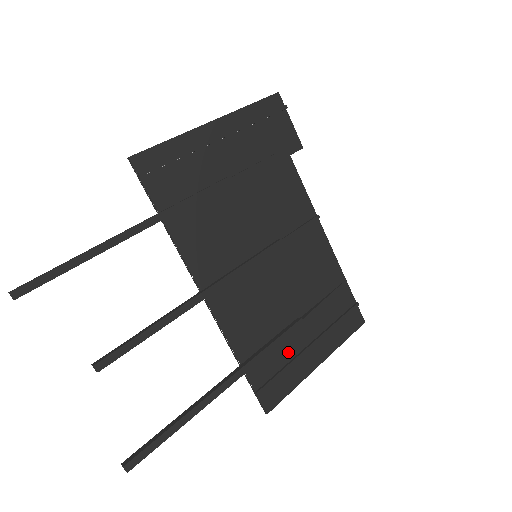
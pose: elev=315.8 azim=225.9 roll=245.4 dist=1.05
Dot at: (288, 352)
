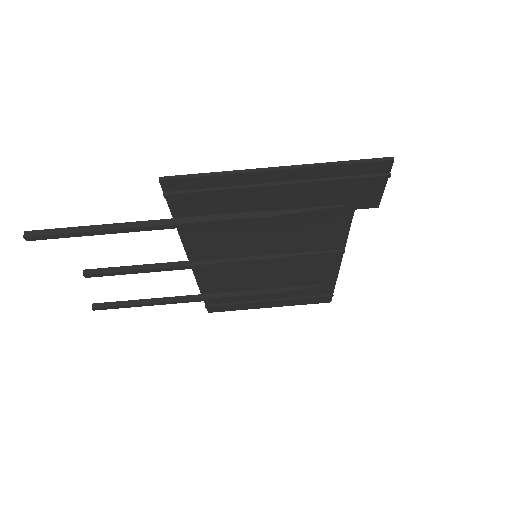
Dot at: (246, 298)
